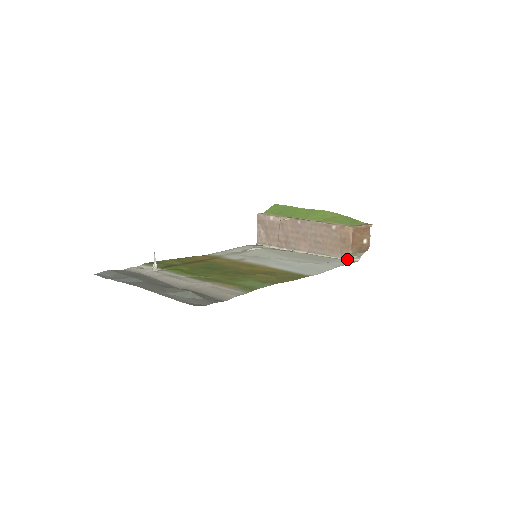
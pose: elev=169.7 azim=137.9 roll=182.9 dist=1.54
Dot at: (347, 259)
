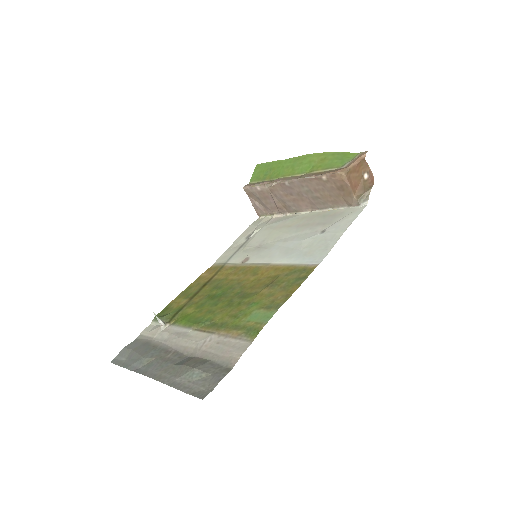
Dot at: (355, 206)
